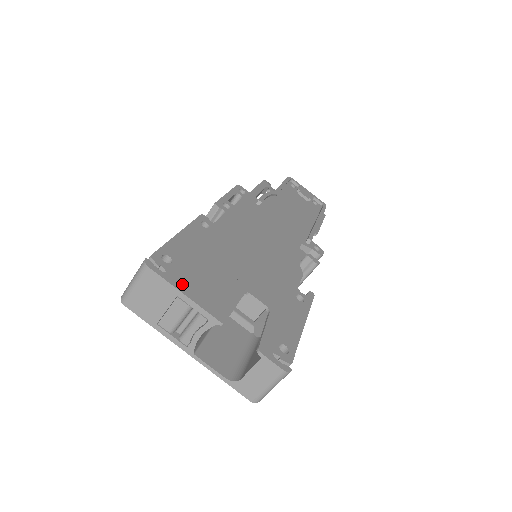
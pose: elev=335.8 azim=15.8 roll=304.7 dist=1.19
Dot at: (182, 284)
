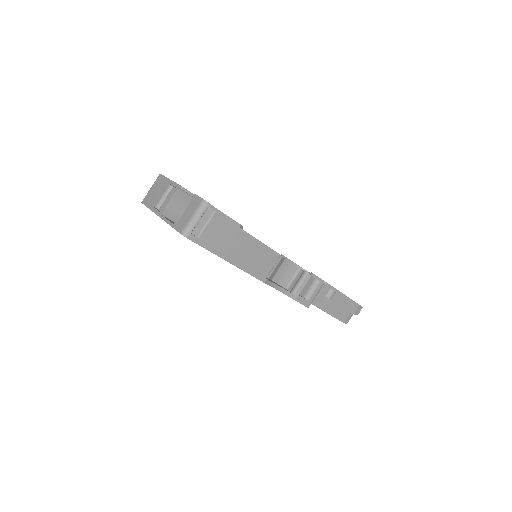
Dot at: occluded
